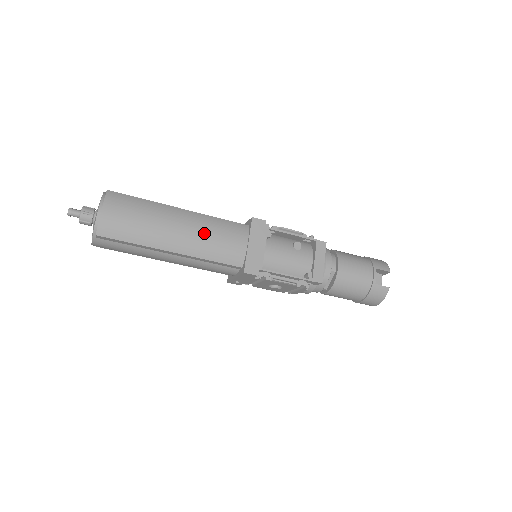
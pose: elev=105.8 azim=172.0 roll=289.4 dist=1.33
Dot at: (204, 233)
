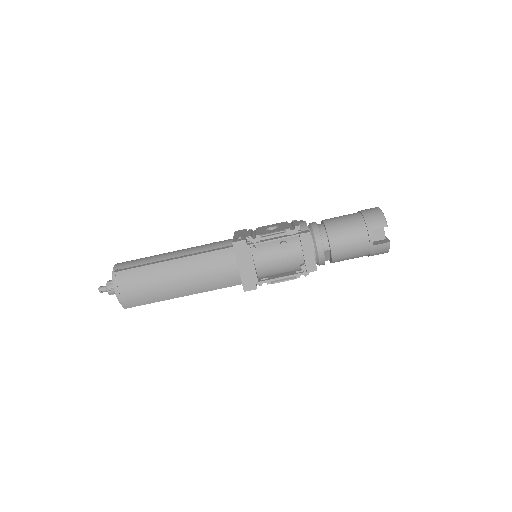
Dot at: (199, 274)
